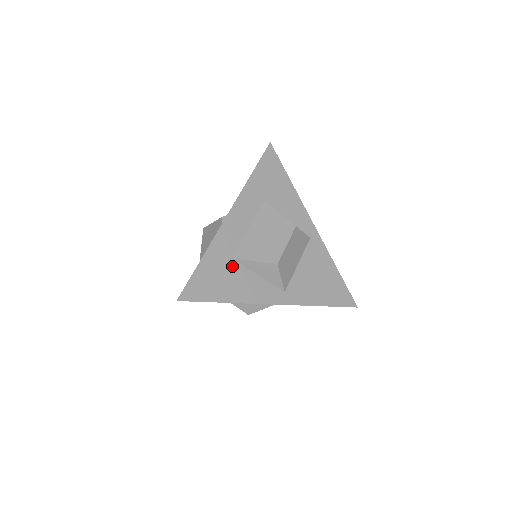
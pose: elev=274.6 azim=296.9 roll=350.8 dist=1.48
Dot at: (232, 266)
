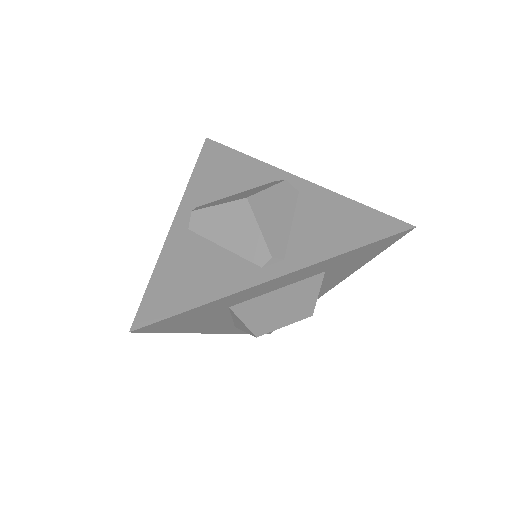
Dot at: (220, 312)
